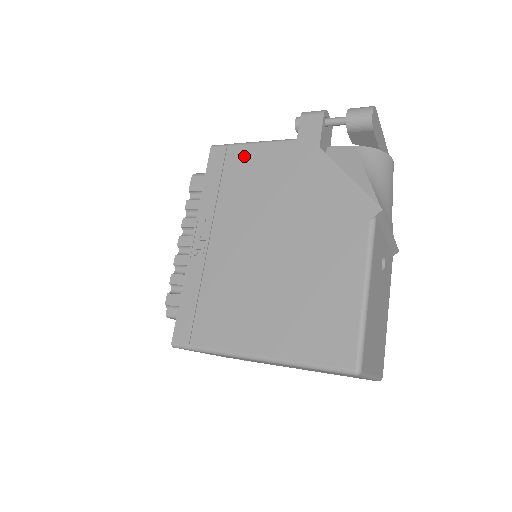
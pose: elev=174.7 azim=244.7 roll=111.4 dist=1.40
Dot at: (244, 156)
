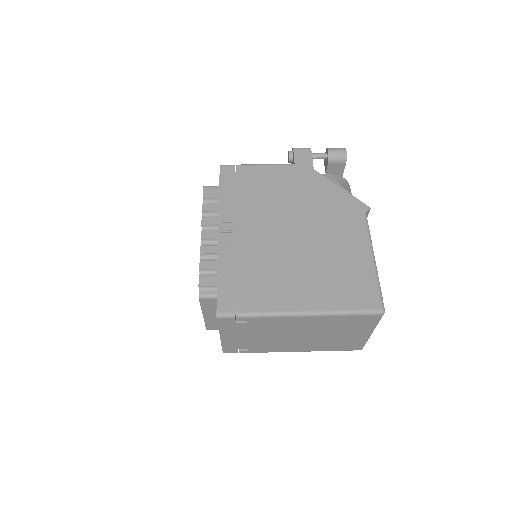
Dot at: (253, 173)
